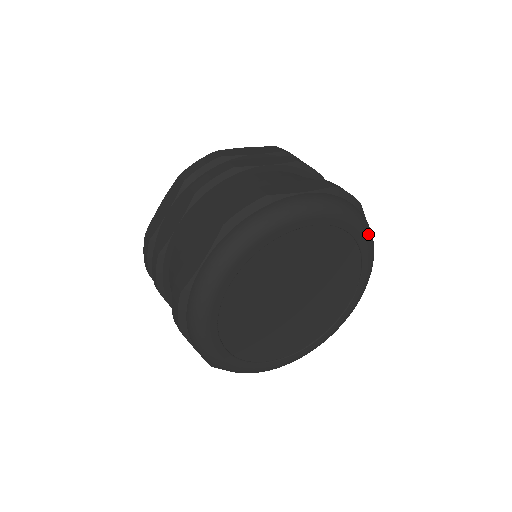
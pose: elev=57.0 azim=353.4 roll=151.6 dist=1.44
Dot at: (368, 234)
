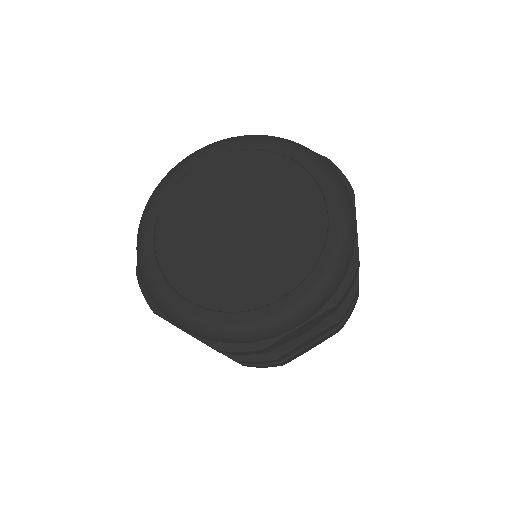
Dot at: (343, 203)
